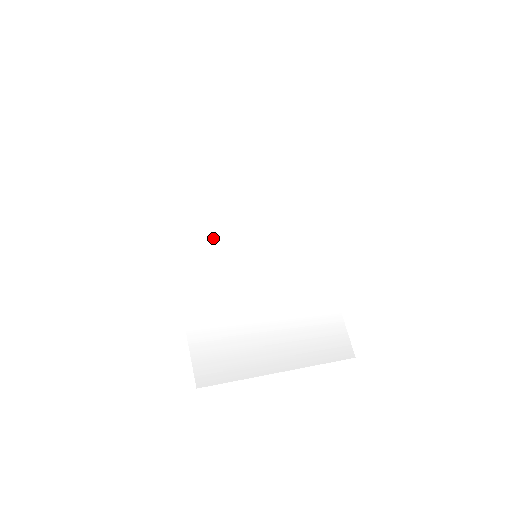
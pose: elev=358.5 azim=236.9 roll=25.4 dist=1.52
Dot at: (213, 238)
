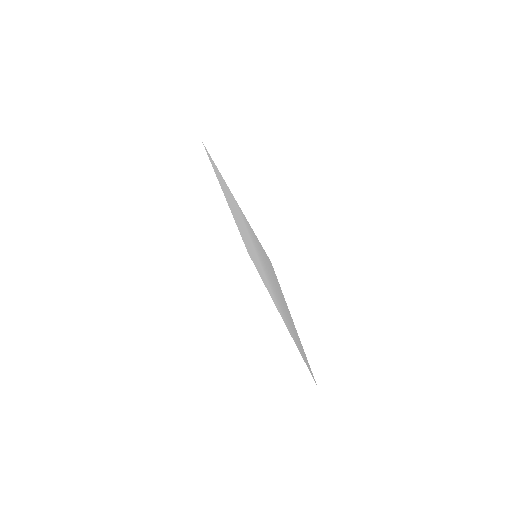
Dot at: (238, 215)
